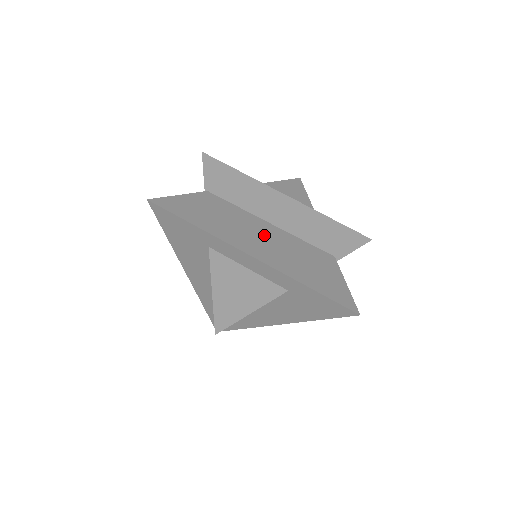
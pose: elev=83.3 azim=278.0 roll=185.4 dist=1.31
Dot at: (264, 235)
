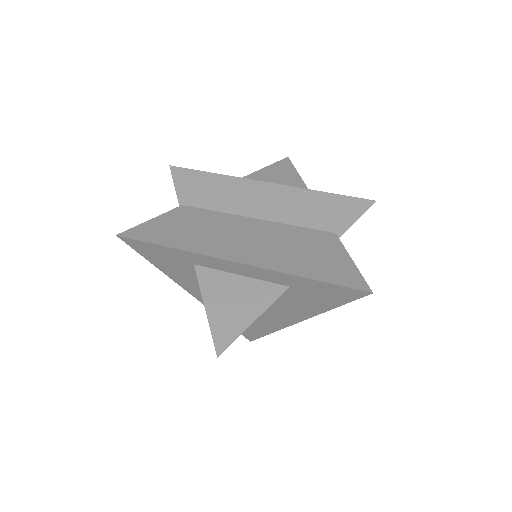
Dot at: (249, 234)
